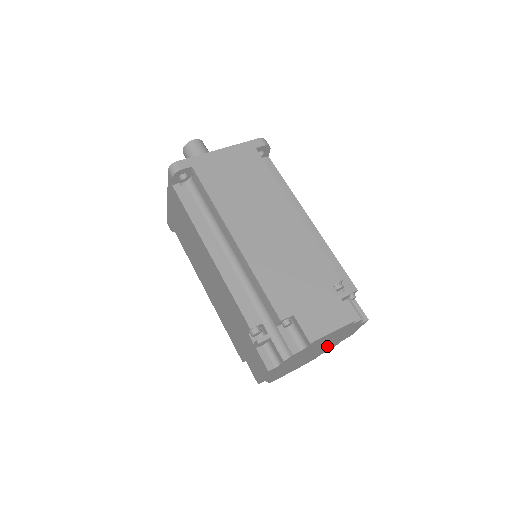
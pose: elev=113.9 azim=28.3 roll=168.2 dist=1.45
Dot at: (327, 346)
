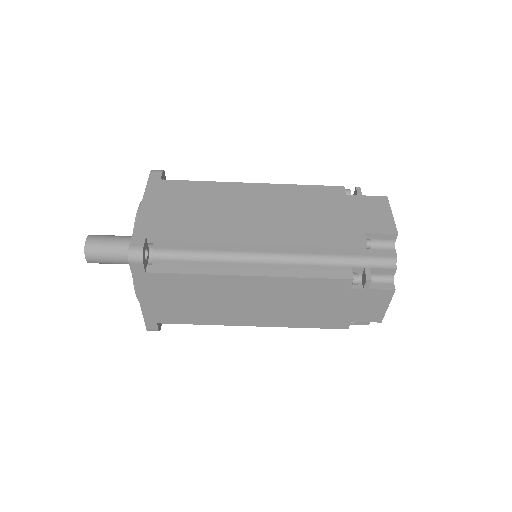
Dot at: occluded
